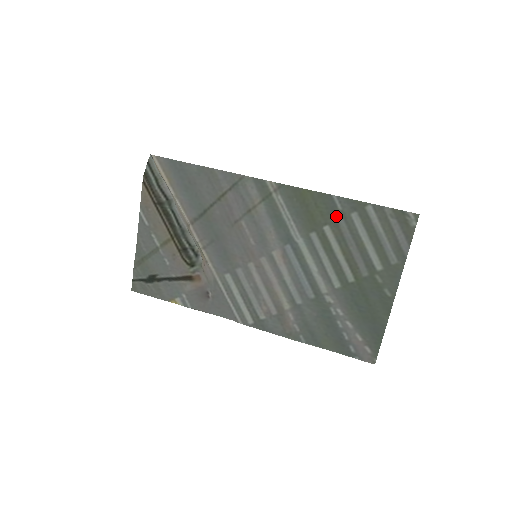
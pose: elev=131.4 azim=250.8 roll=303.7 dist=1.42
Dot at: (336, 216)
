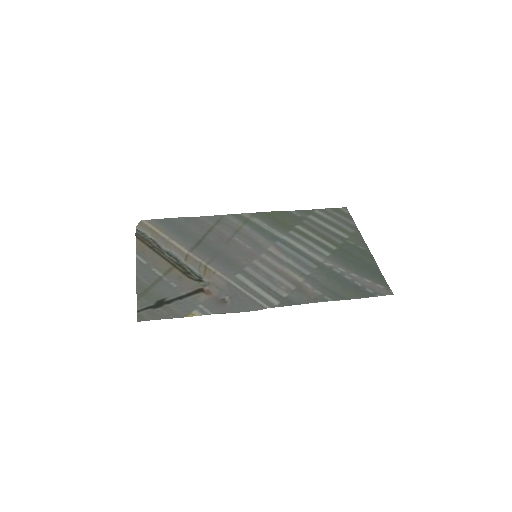
Dot at: (299, 220)
